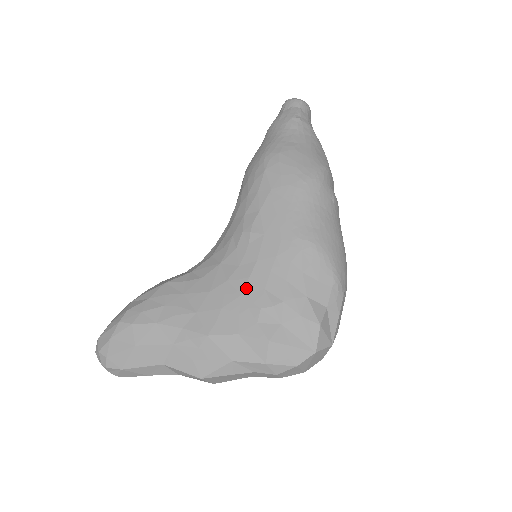
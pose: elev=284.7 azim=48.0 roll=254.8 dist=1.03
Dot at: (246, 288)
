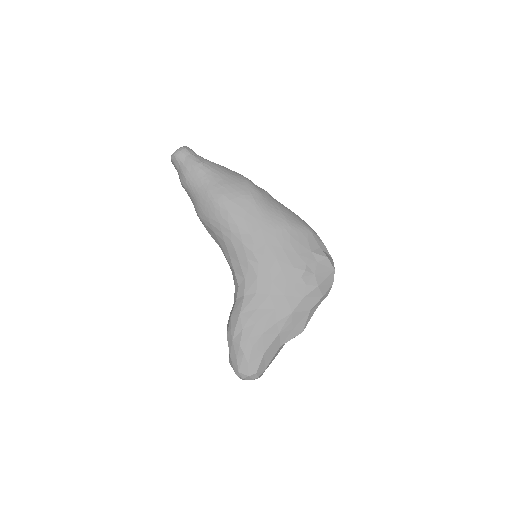
Dot at: (285, 276)
